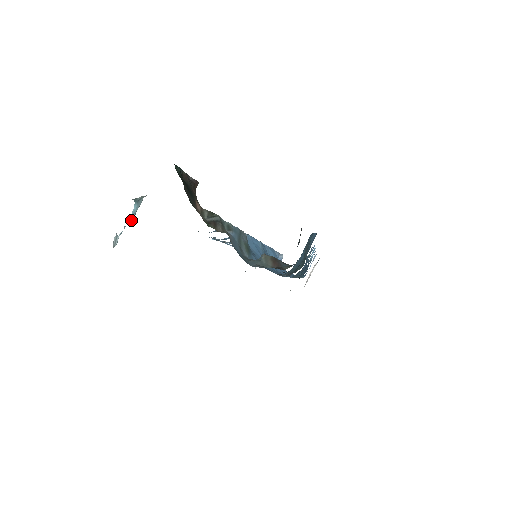
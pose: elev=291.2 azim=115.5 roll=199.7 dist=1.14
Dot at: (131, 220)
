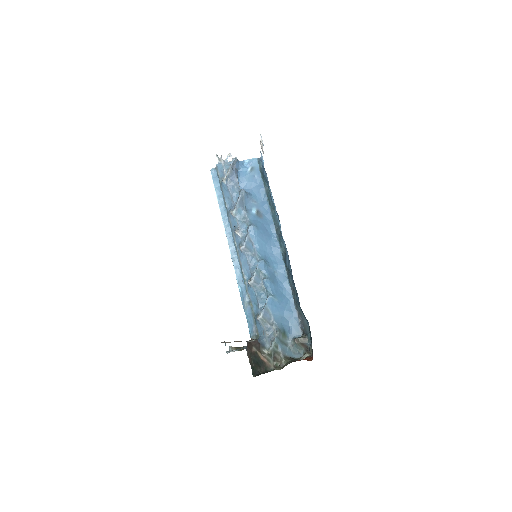
Dot at: occluded
